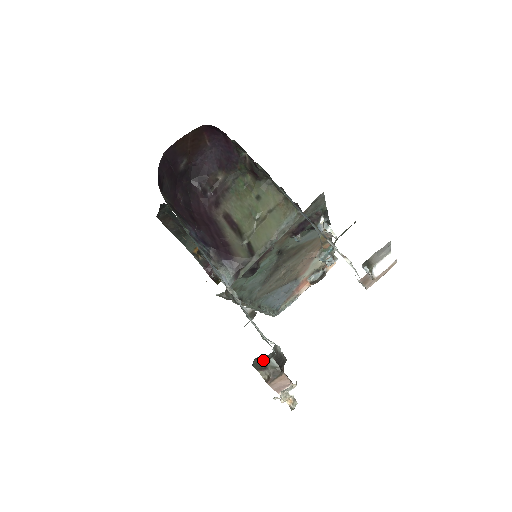
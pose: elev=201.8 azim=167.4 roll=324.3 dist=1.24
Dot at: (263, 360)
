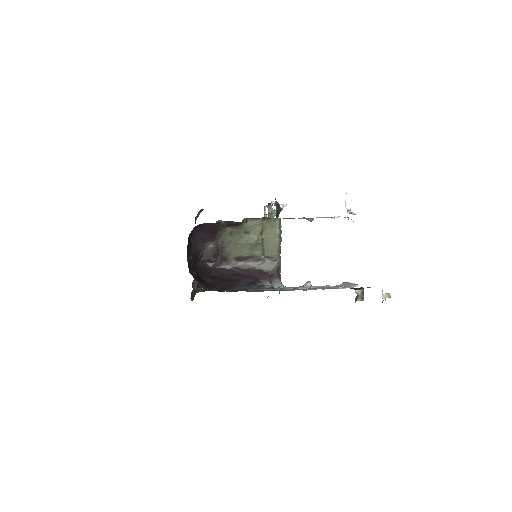
Dot at: (357, 296)
